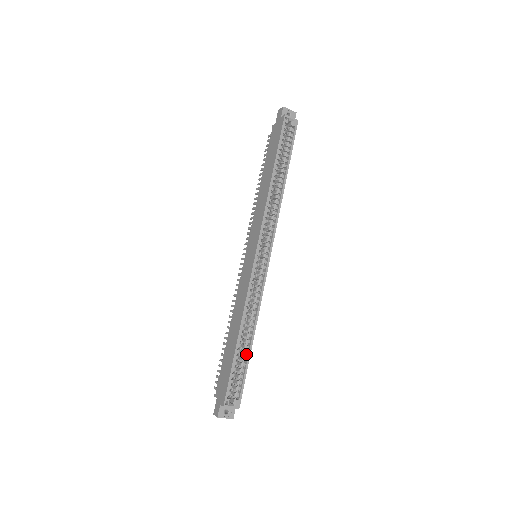
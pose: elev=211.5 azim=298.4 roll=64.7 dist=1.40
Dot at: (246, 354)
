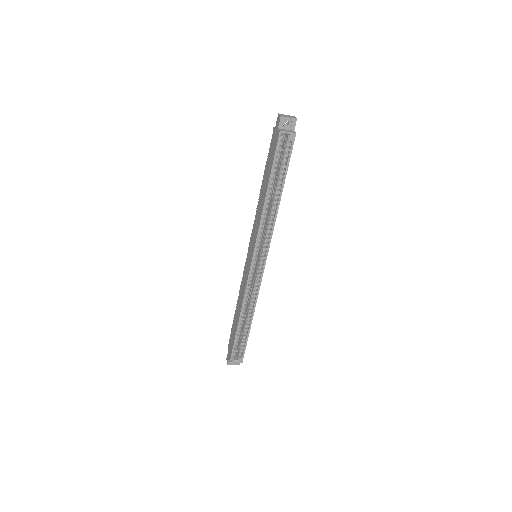
Dot at: (246, 330)
